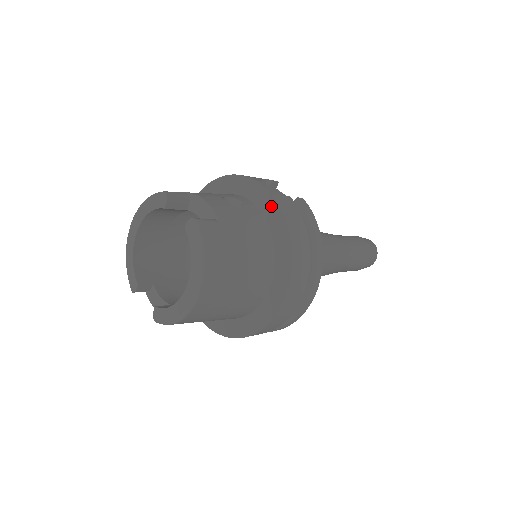
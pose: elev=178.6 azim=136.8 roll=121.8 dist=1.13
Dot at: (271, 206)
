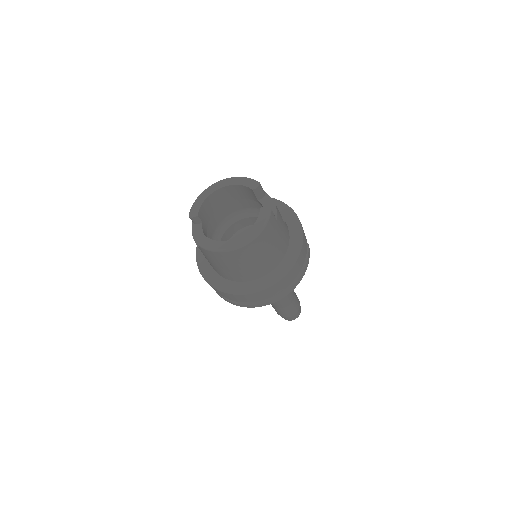
Dot at: (298, 235)
